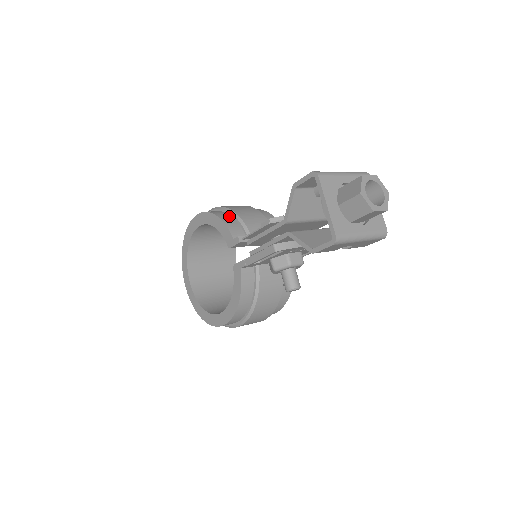
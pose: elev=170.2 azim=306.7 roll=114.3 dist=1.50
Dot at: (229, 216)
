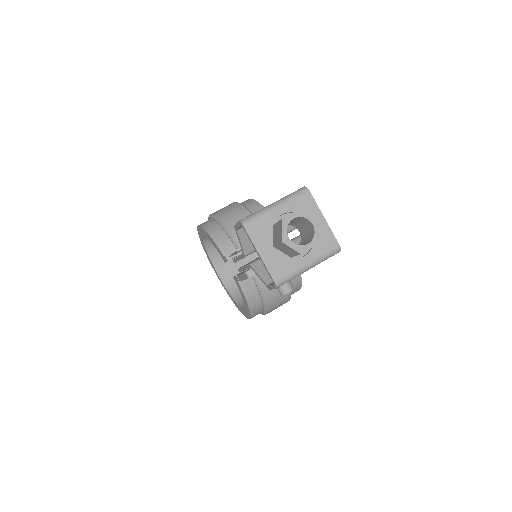
Dot at: (219, 228)
